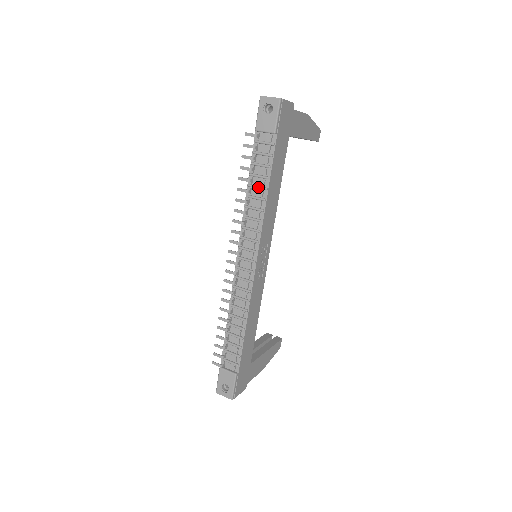
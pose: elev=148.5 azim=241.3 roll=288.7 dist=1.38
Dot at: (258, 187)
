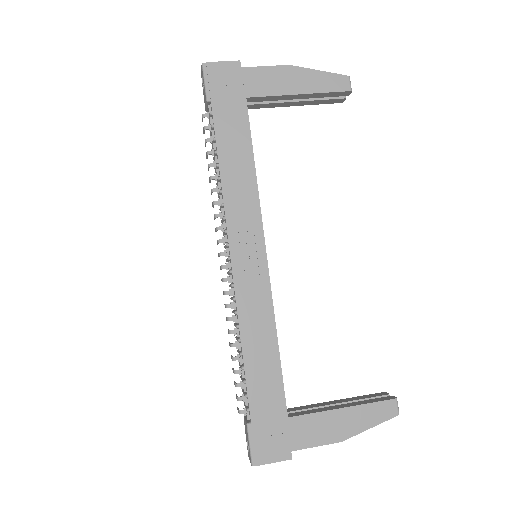
Dot at: (215, 168)
